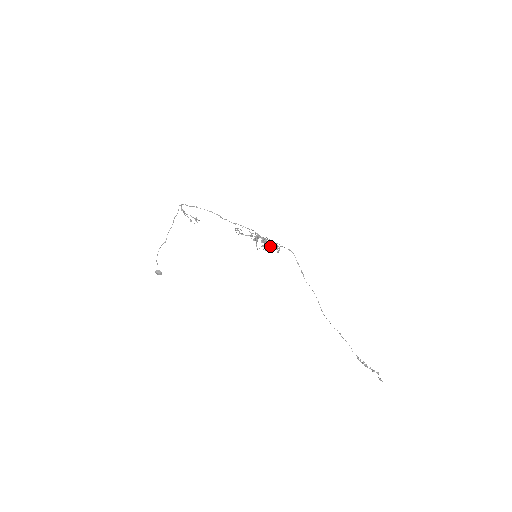
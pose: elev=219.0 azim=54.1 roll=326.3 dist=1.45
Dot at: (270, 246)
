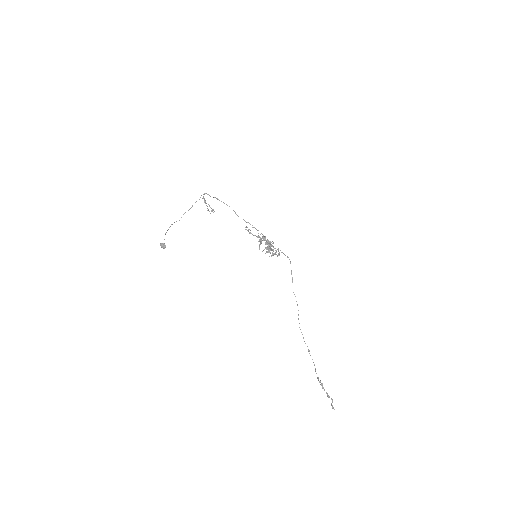
Dot at: (272, 249)
